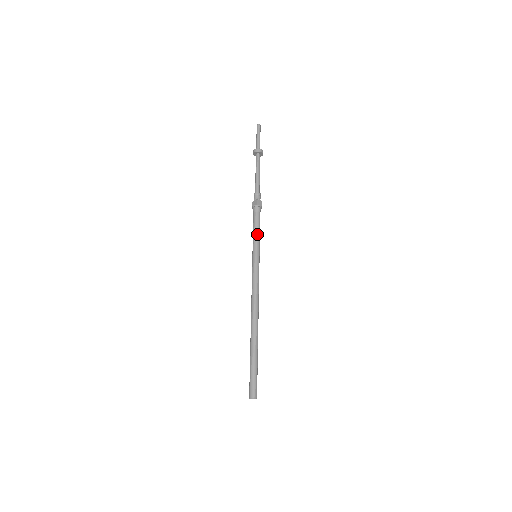
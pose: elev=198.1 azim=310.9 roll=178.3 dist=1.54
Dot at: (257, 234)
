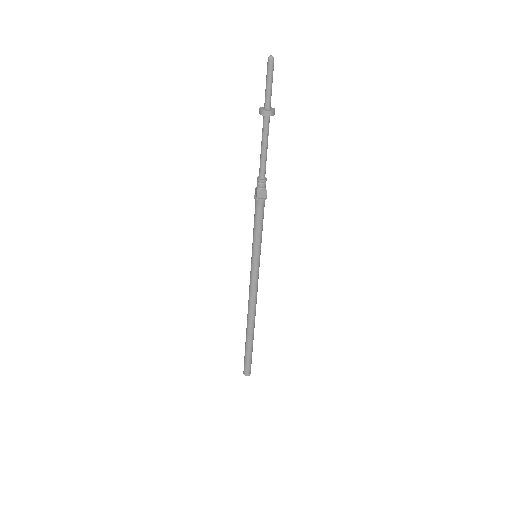
Dot at: (256, 234)
